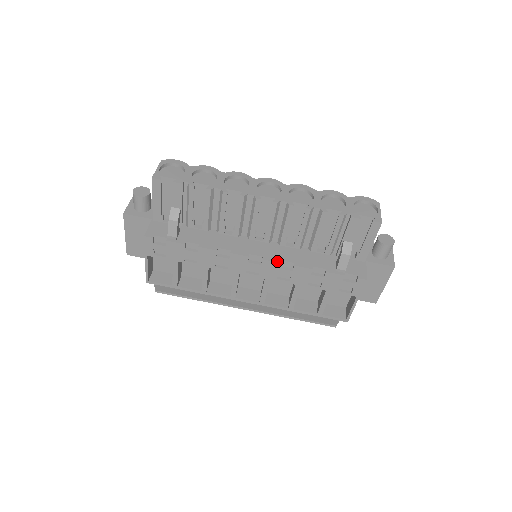
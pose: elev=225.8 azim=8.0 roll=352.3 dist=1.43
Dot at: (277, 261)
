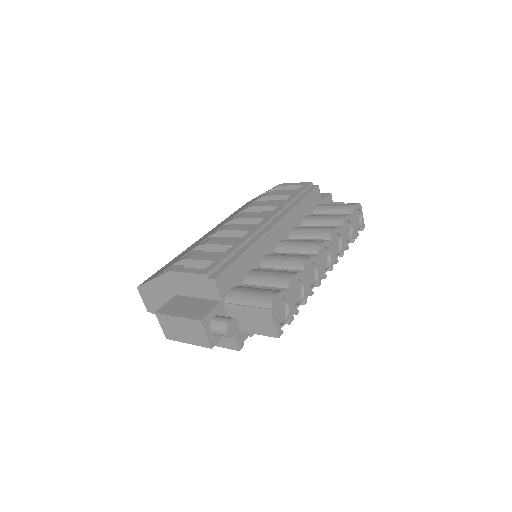
Dot at: occluded
